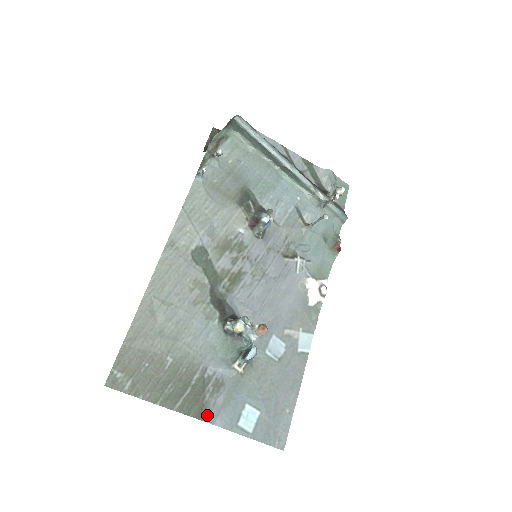
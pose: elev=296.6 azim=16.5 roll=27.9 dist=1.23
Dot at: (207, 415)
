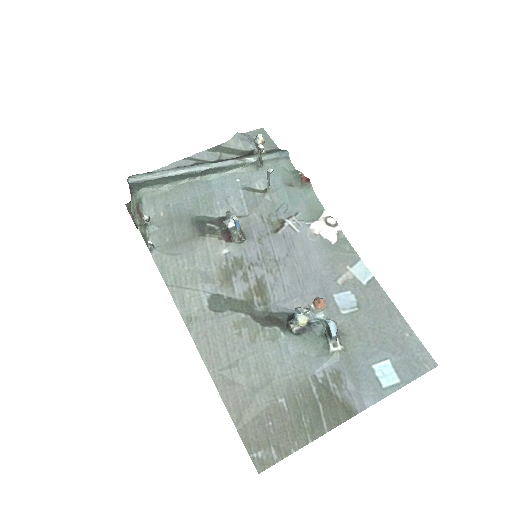
Dot at: (354, 408)
